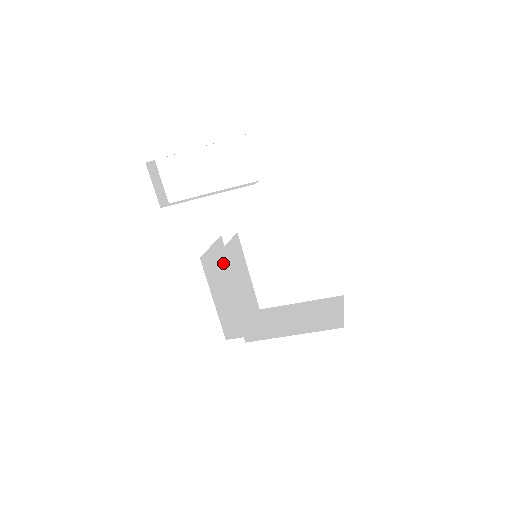
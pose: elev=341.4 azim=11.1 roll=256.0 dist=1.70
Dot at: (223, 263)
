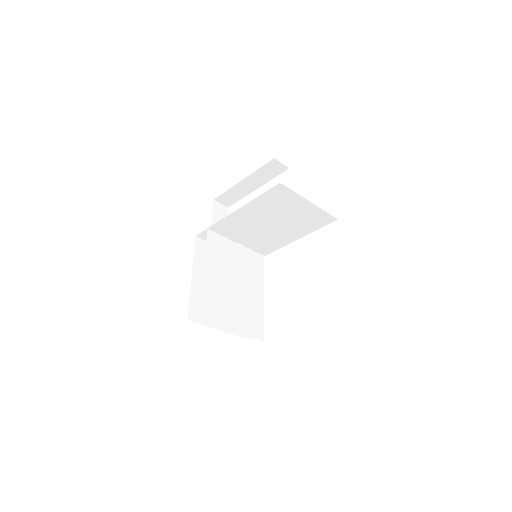
Dot at: (211, 241)
